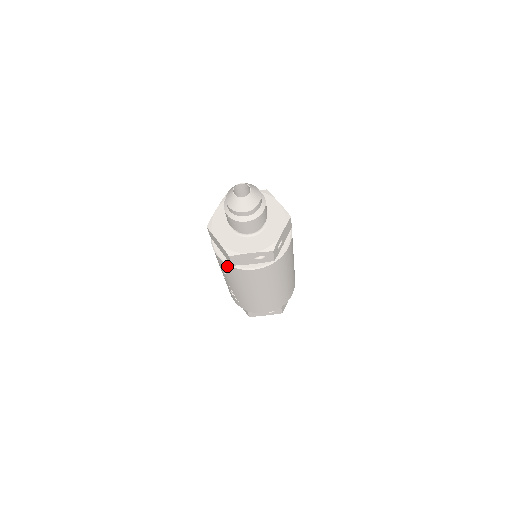
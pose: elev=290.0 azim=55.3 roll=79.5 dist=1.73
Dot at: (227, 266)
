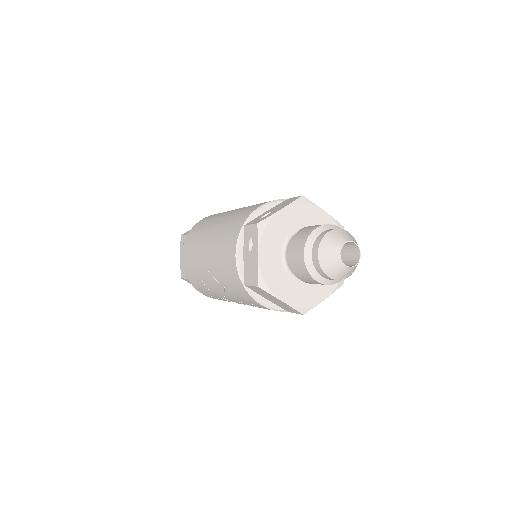
Dot at: occluded
